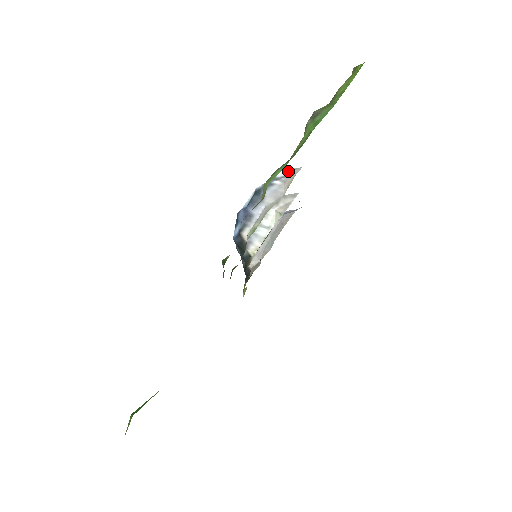
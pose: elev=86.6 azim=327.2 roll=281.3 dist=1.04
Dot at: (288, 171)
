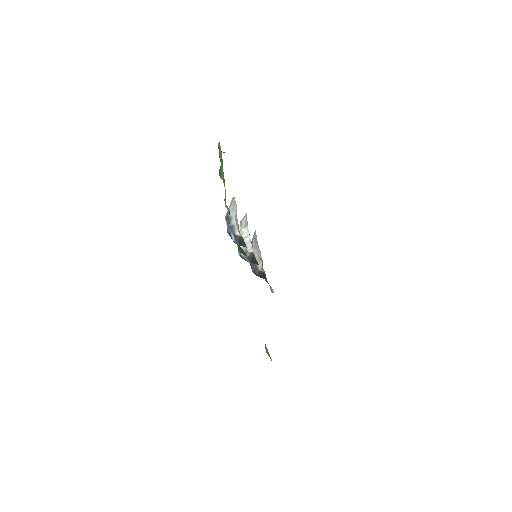
Dot at: (231, 202)
